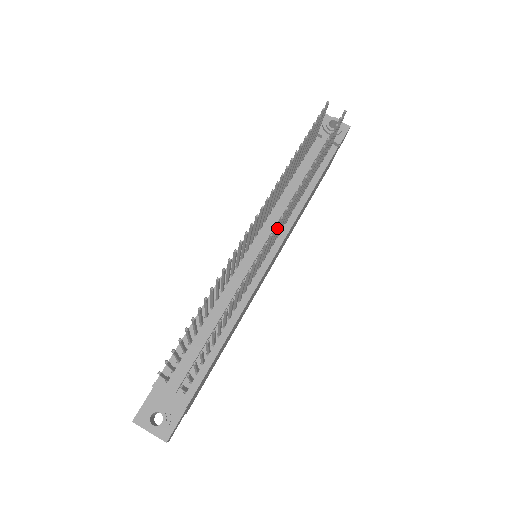
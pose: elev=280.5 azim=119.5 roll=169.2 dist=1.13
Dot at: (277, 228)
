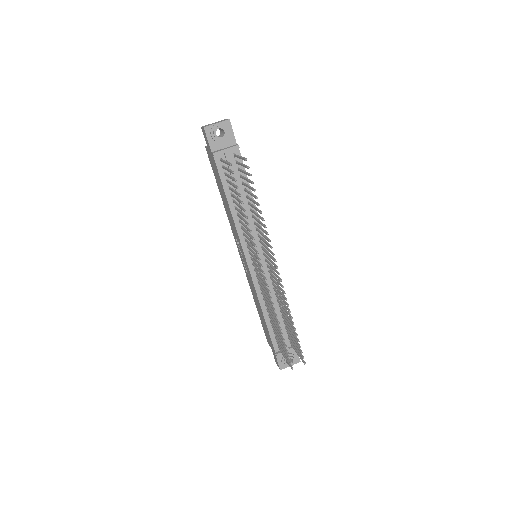
Dot at: (276, 265)
